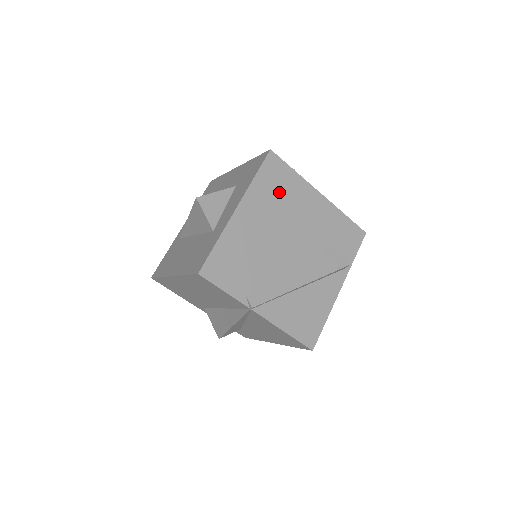
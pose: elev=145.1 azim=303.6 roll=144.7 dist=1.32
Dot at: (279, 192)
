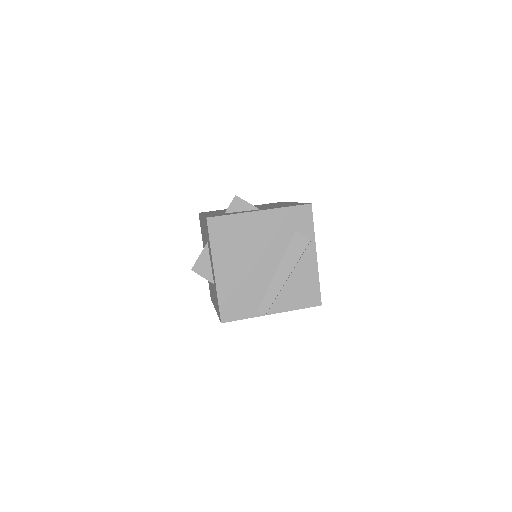
Dot at: (232, 237)
